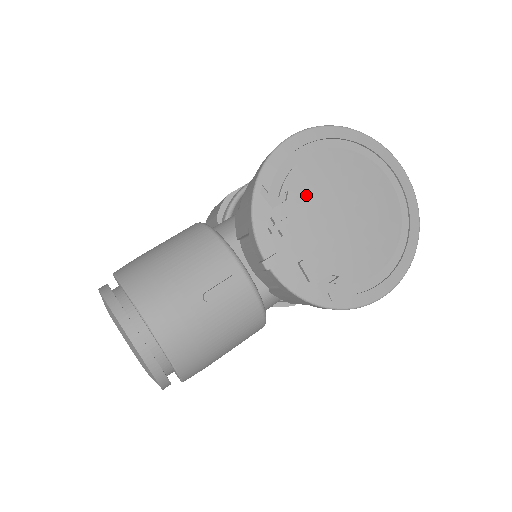
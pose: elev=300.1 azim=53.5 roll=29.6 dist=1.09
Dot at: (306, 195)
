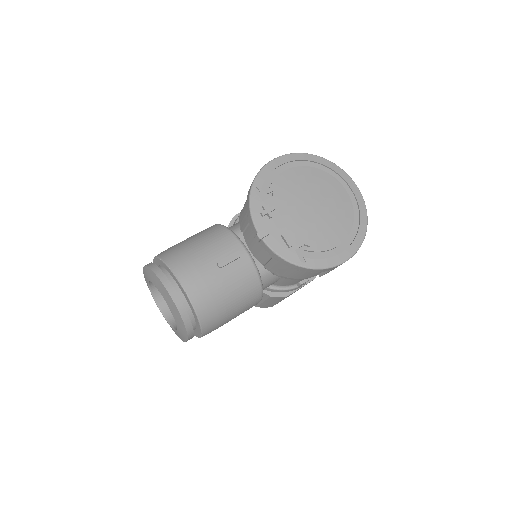
Dot at: (286, 193)
